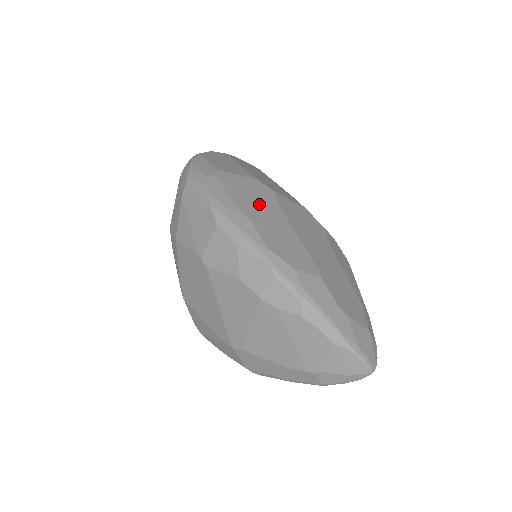
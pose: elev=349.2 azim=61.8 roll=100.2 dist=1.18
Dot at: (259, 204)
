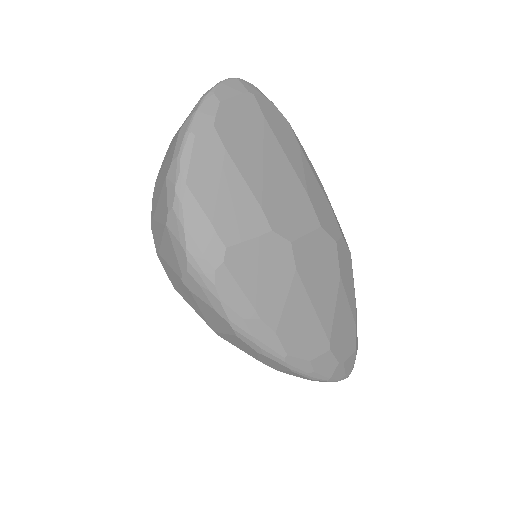
Dot at: (278, 289)
